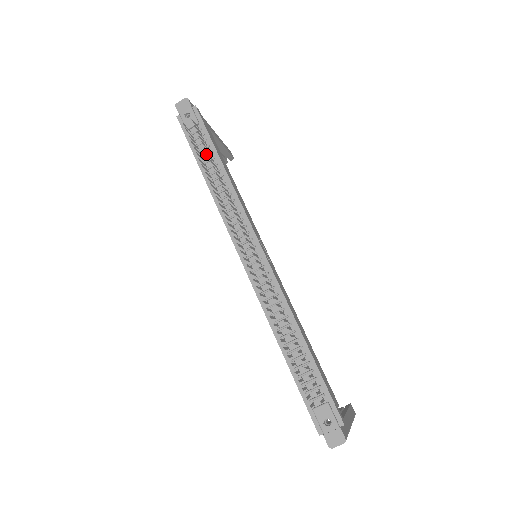
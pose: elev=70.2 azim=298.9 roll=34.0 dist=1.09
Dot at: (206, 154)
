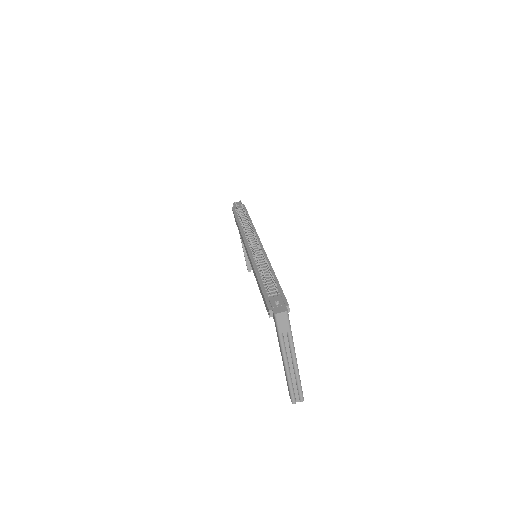
Dot at: (243, 216)
